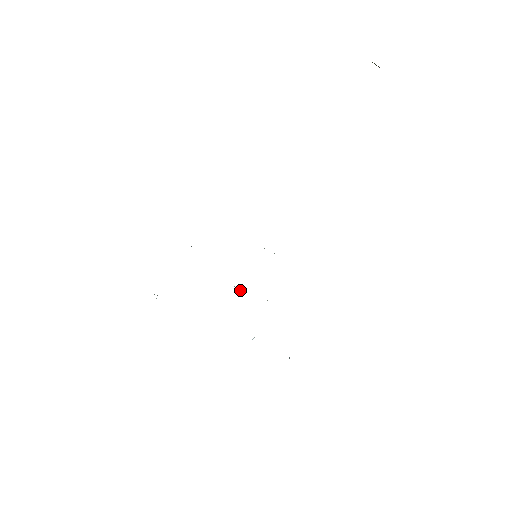
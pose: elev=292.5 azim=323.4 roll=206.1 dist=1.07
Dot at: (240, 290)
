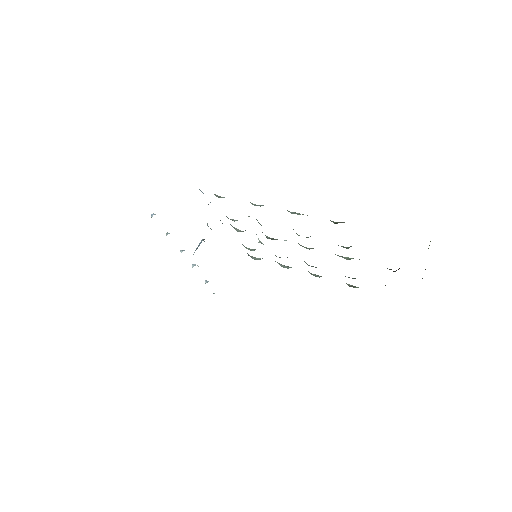
Dot at: (208, 226)
